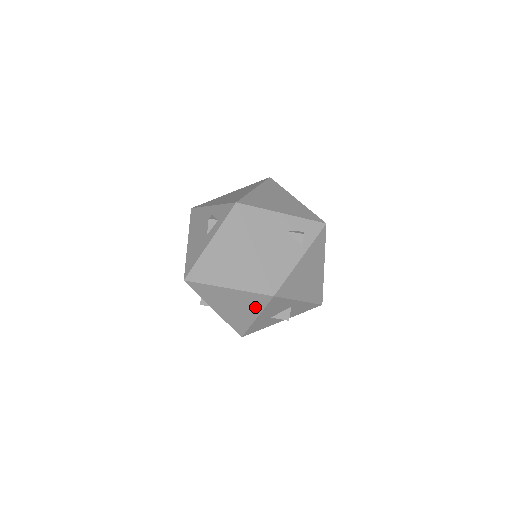
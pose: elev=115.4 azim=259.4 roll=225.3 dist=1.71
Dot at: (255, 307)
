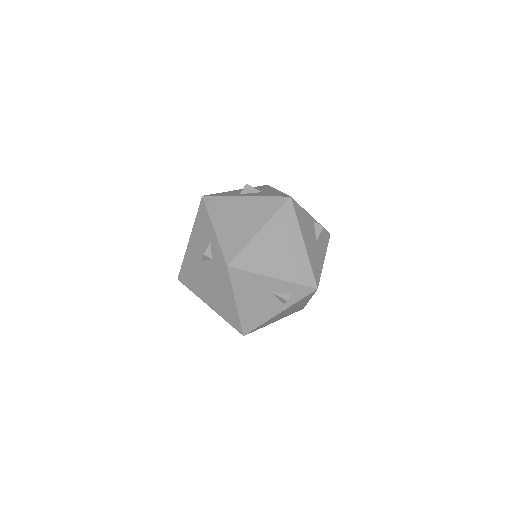
Dot at: occluded
